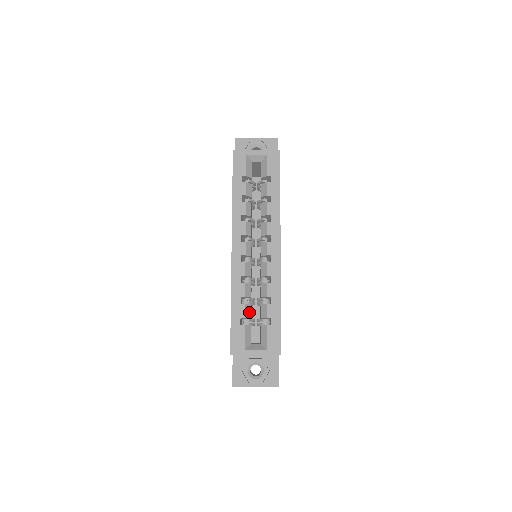
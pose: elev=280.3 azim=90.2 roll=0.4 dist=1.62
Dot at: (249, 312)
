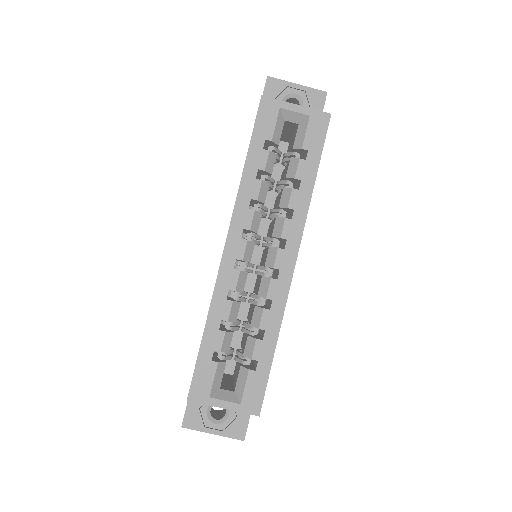
Dot at: (228, 343)
